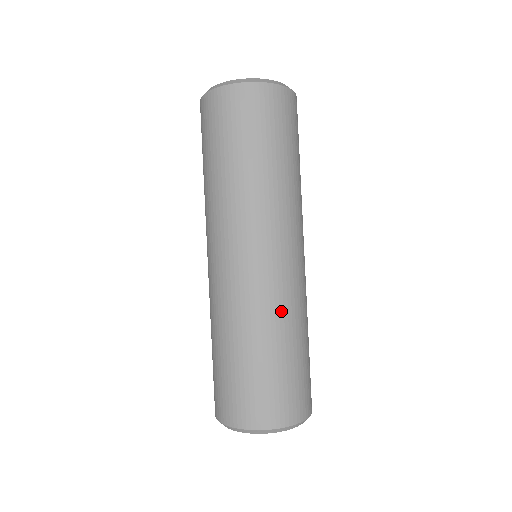
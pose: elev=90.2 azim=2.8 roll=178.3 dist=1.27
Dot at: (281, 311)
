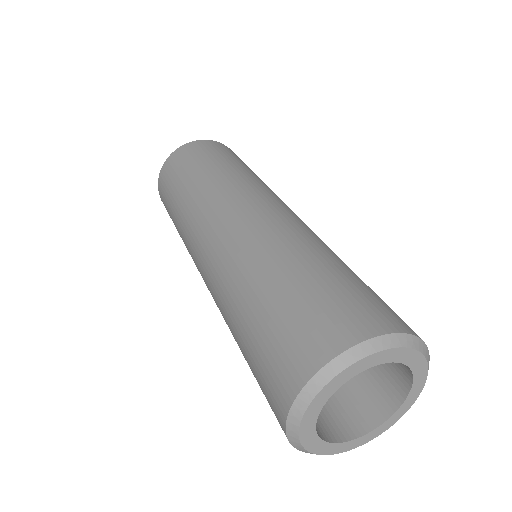
Dot at: occluded
